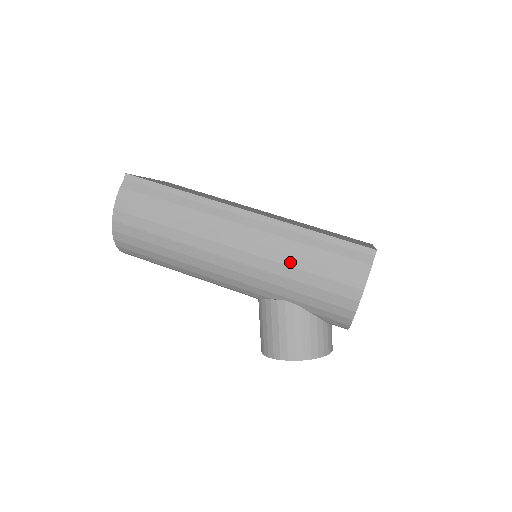
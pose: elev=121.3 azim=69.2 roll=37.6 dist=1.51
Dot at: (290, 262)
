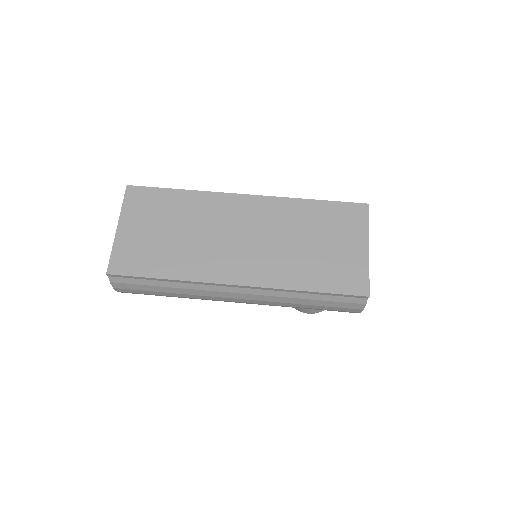
Dot at: (292, 306)
